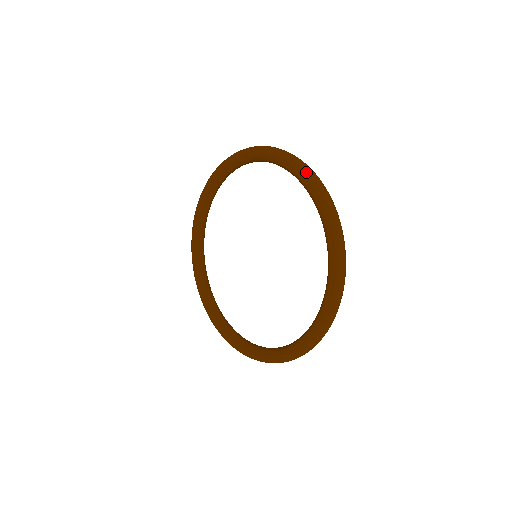
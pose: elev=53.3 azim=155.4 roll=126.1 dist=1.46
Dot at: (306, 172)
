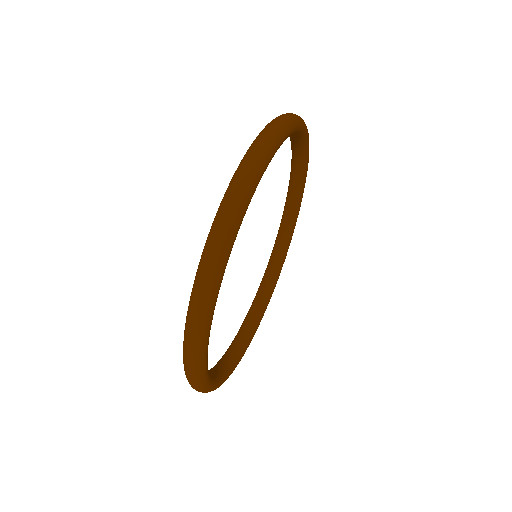
Dot at: occluded
